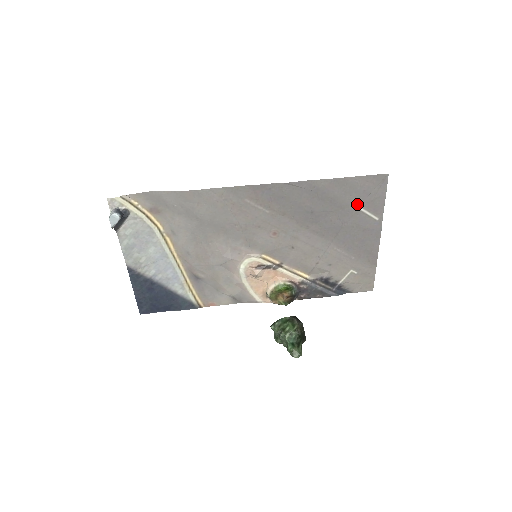
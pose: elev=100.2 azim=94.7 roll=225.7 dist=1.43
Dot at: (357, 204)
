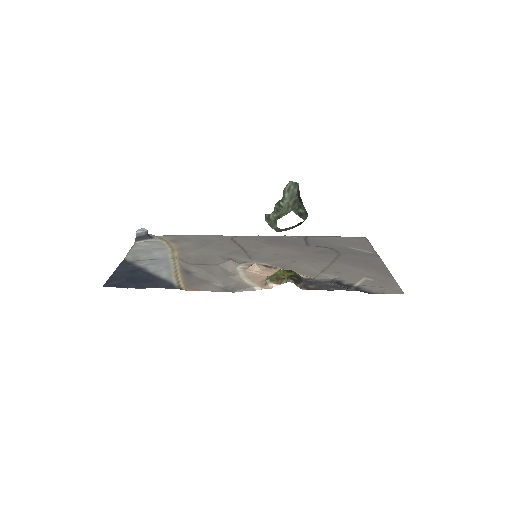
Dot at: (348, 247)
